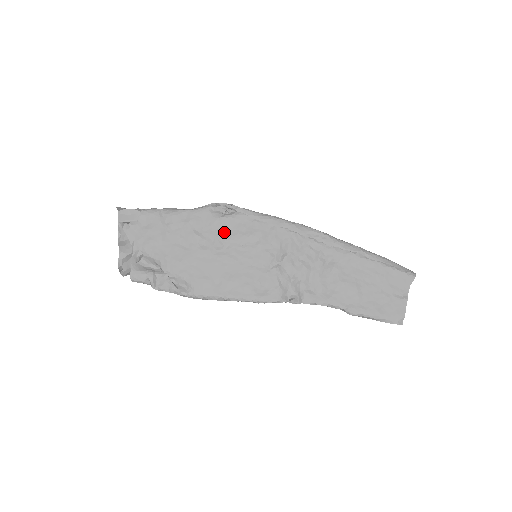
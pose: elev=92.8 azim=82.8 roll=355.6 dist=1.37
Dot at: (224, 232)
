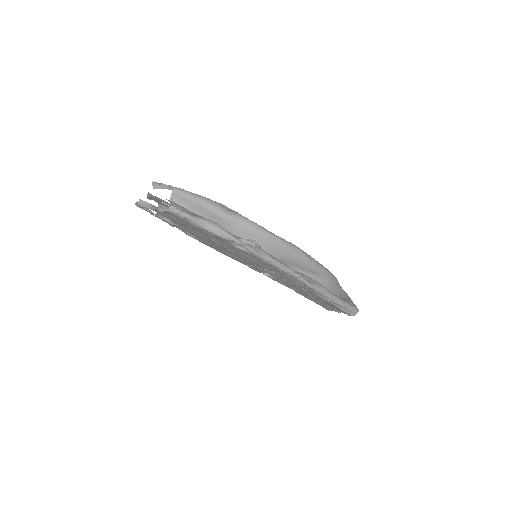
Dot at: (234, 249)
